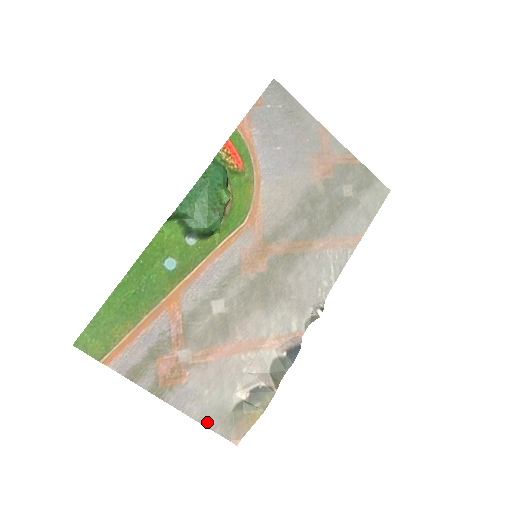
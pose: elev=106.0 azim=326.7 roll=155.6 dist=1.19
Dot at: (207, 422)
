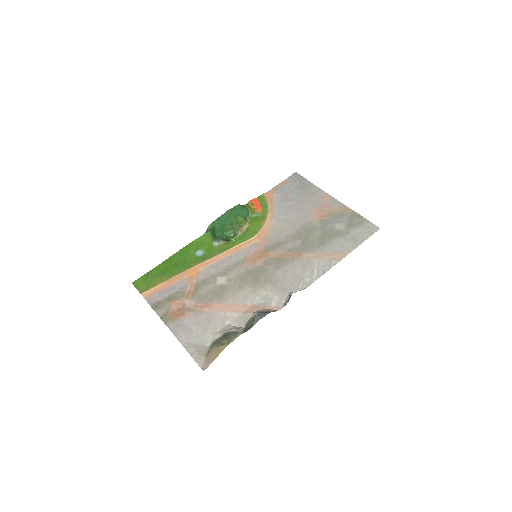
Dot at: (189, 348)
